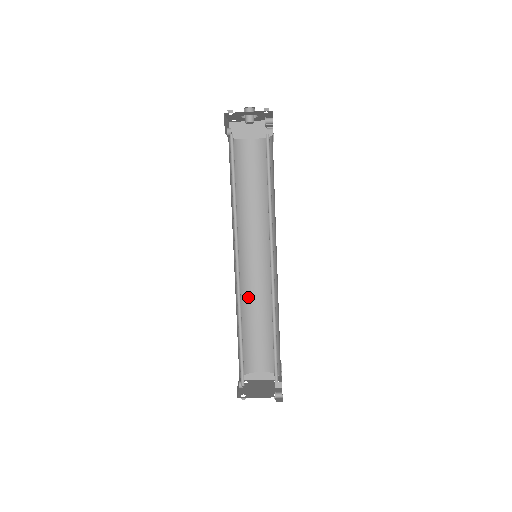
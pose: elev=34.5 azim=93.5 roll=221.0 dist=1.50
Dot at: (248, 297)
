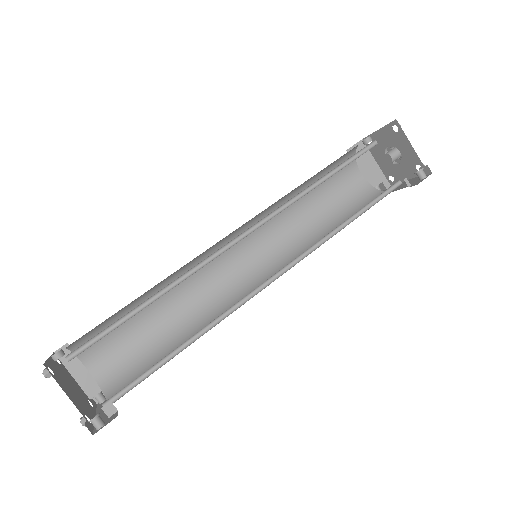
Dot at: (187, 282)
